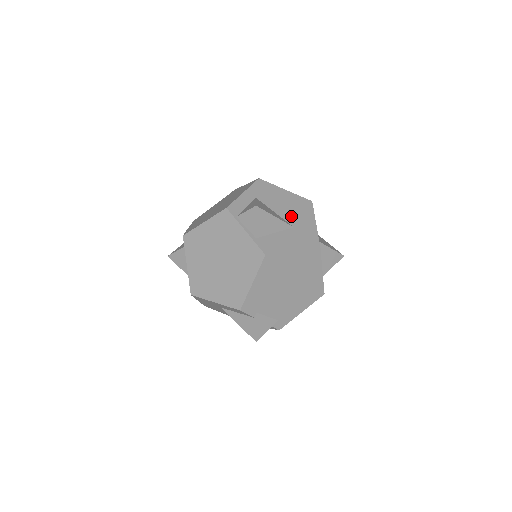
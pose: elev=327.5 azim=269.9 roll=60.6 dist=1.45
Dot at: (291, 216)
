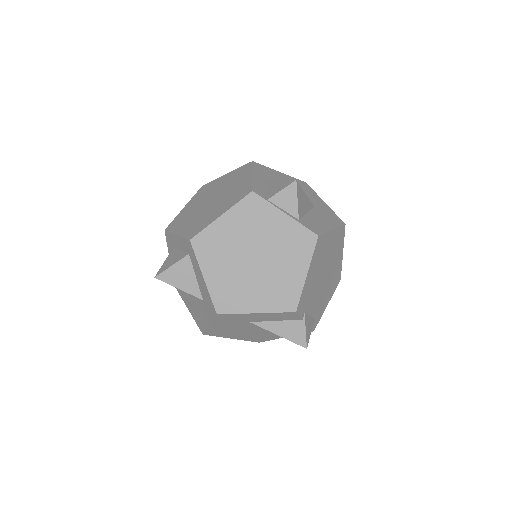
Dot at: occluded
